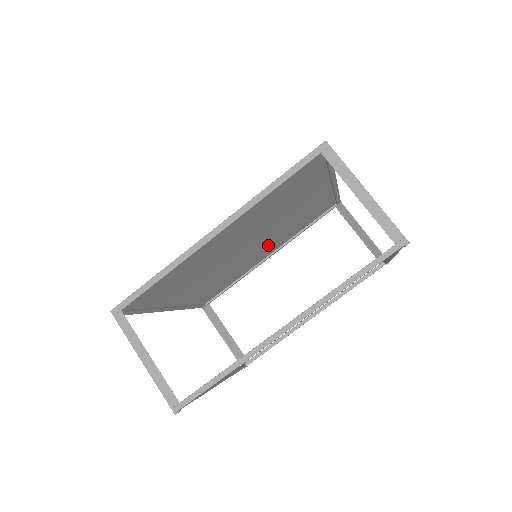
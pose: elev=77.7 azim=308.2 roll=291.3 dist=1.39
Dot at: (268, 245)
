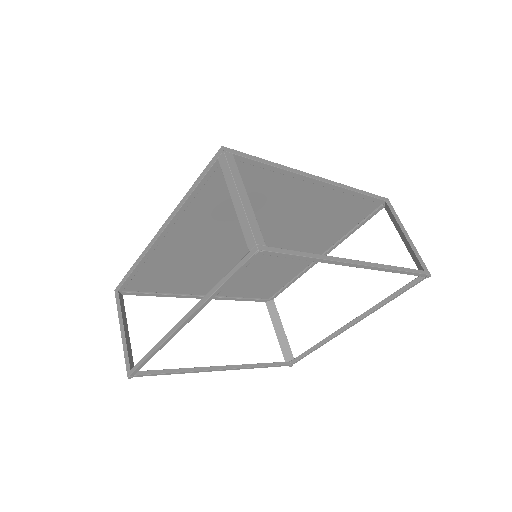
Dot at: (296, 246)
